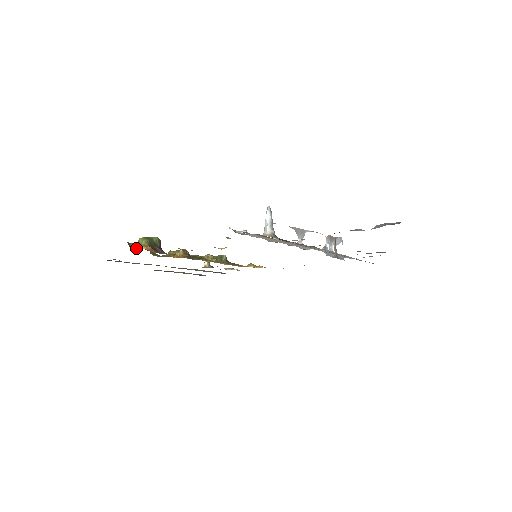
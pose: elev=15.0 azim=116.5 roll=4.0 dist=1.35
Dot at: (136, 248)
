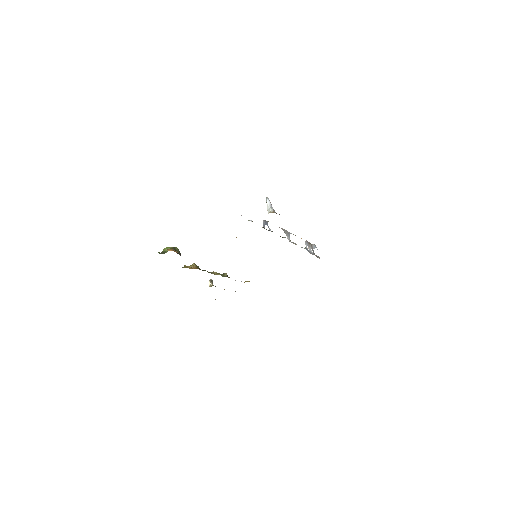
Dot at: (164, 253)
